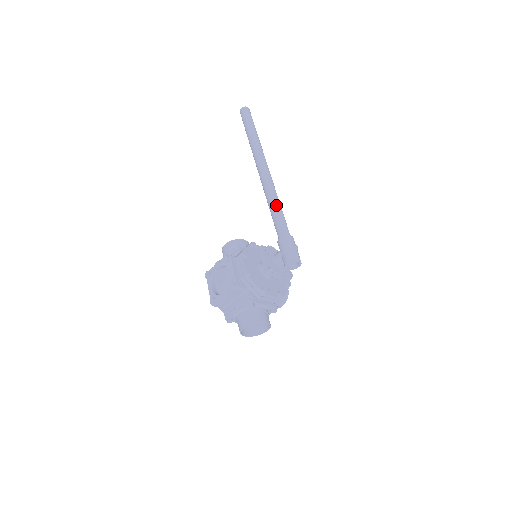
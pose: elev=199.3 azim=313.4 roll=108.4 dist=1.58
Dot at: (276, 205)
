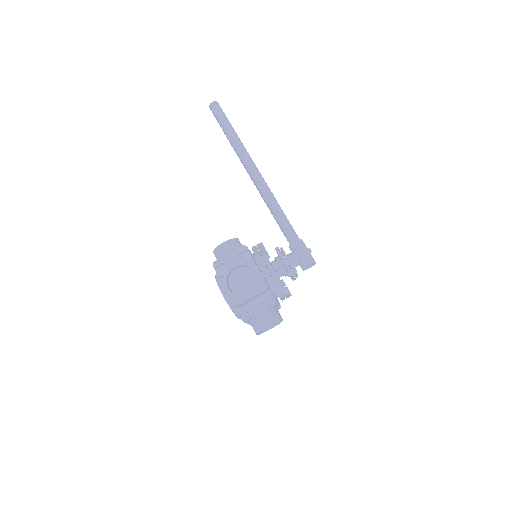
Dot at: (281, 209)
